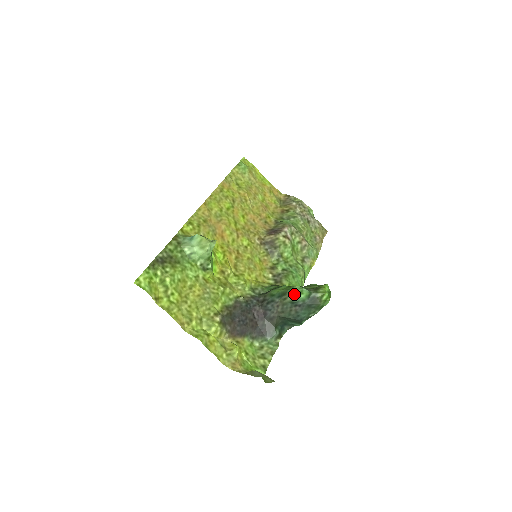
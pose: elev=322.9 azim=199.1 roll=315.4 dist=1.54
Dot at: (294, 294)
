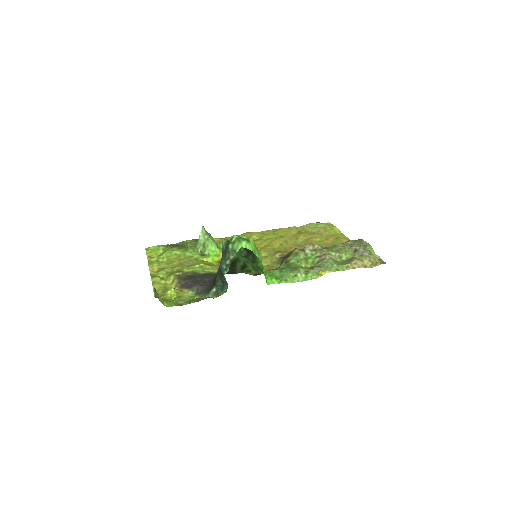
Dot at: occluded
